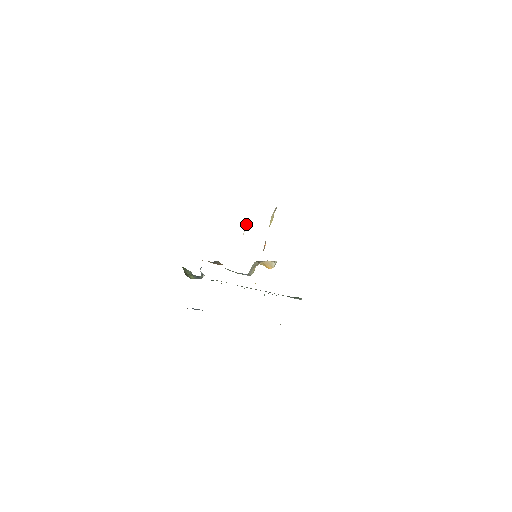
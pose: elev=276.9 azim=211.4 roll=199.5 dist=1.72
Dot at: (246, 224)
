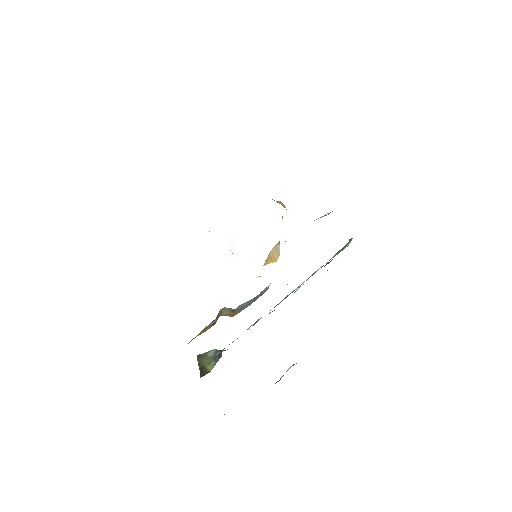
Dot at: occluded
